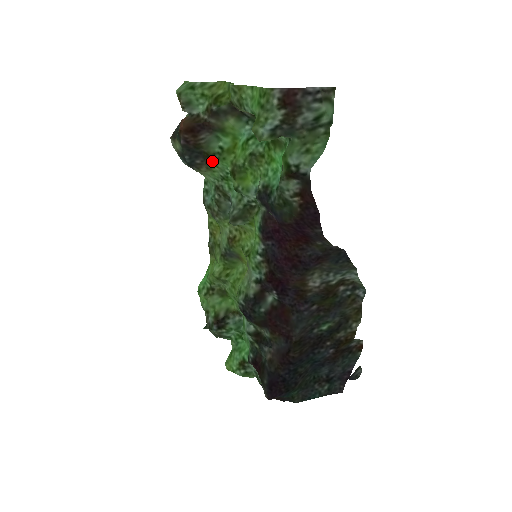
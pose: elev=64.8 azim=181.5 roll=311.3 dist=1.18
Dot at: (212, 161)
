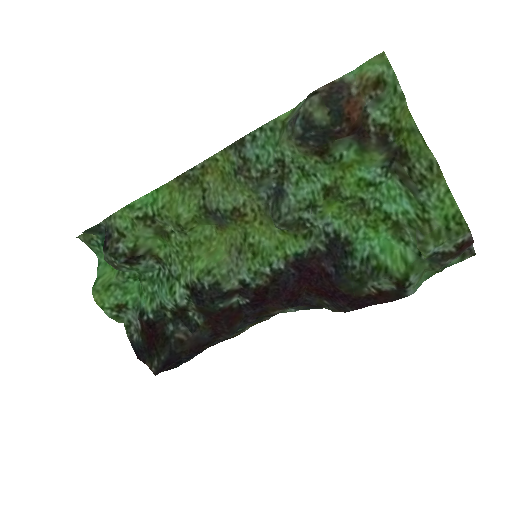
Dot at: (321, 156)
